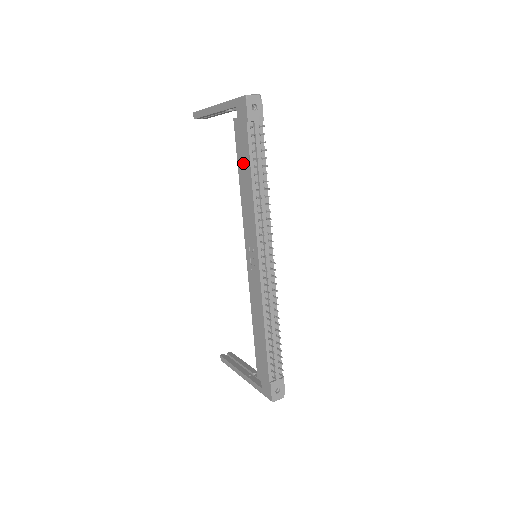
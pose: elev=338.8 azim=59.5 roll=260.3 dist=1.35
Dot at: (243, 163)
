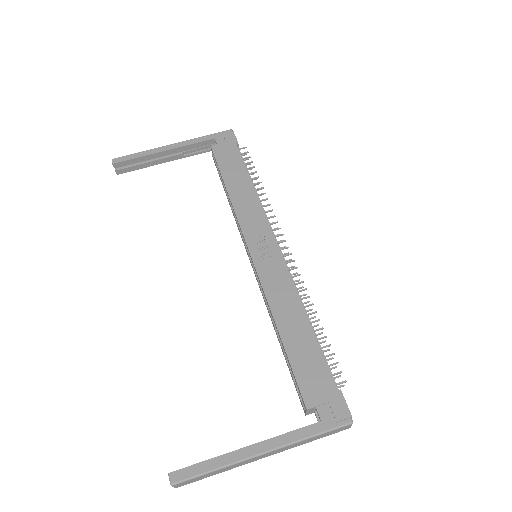
Dot at: (233, 172)
